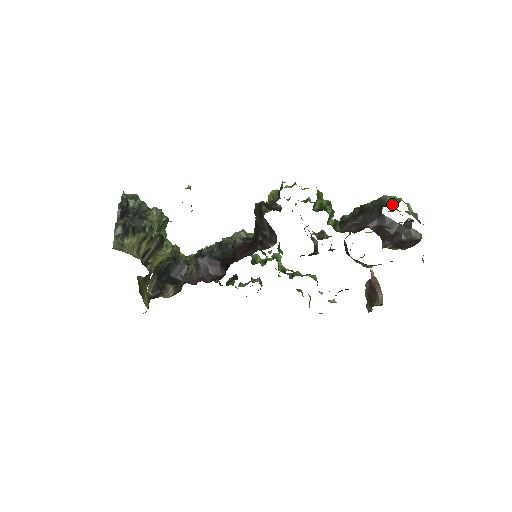
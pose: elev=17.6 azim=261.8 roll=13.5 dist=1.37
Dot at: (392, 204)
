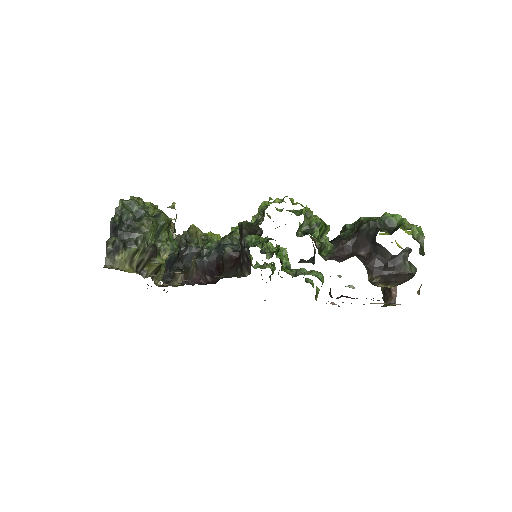
Dot at: (394, 225)
